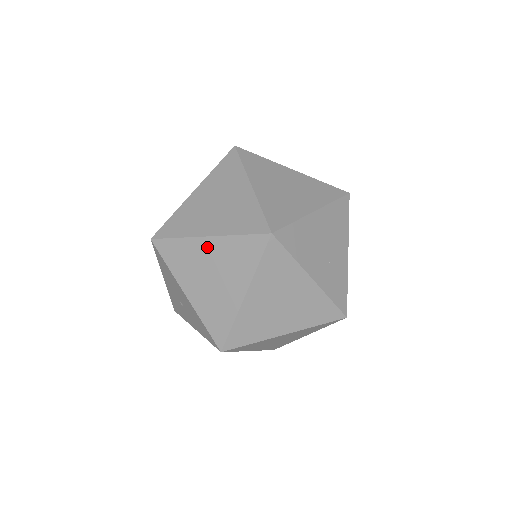
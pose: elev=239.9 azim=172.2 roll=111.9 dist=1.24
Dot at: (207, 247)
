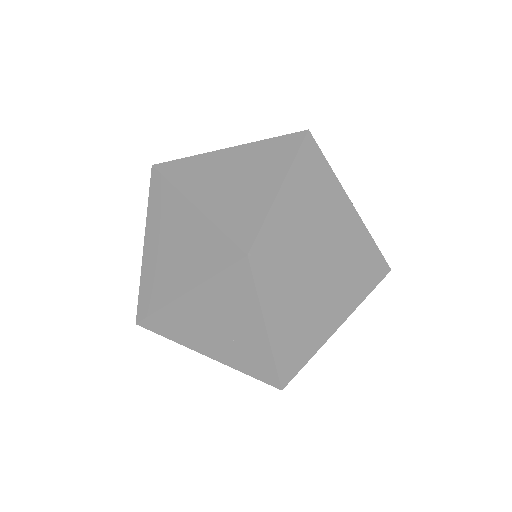
Dot at: (193, 303)
